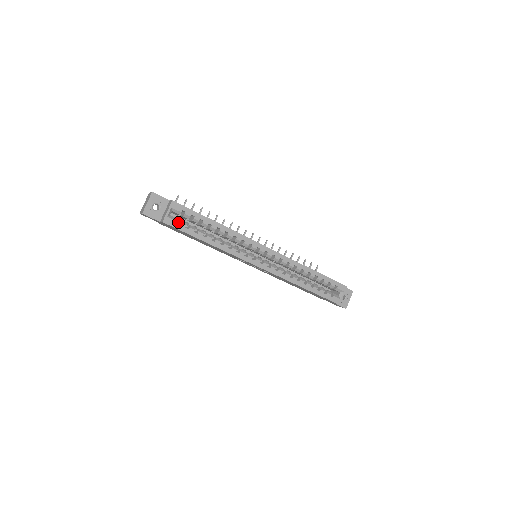
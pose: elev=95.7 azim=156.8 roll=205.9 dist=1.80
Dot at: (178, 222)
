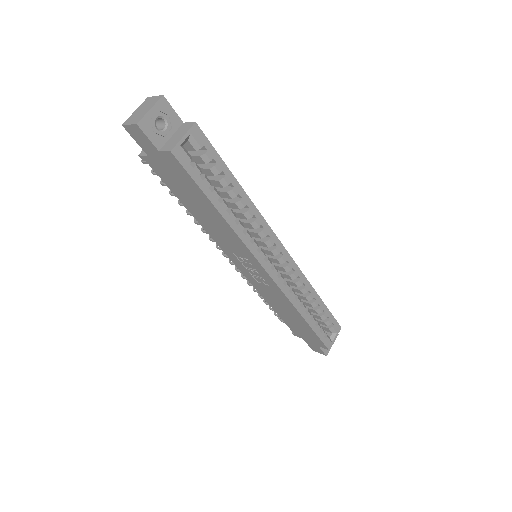
Dot at: occluded
